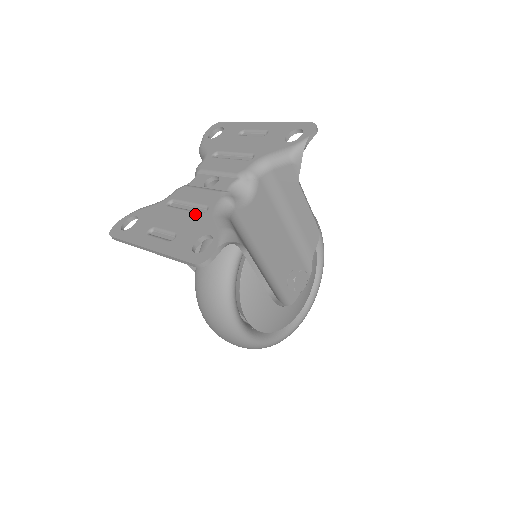
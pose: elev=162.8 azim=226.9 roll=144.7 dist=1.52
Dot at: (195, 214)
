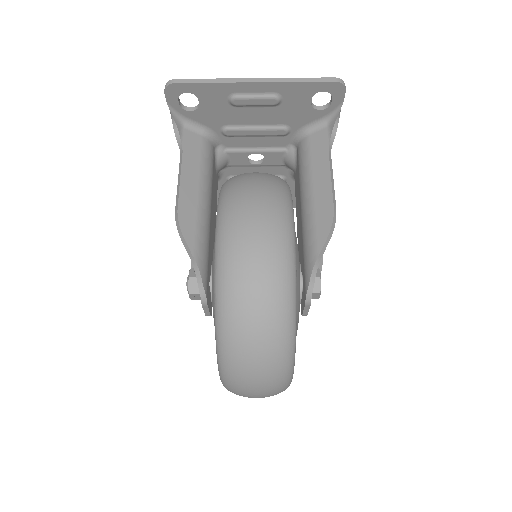
Dot at: (277, 121)
